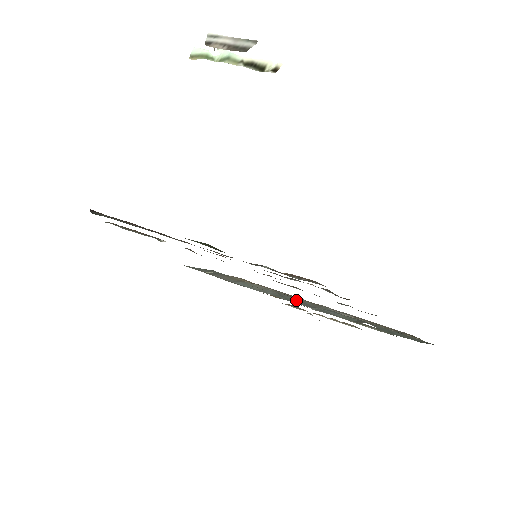
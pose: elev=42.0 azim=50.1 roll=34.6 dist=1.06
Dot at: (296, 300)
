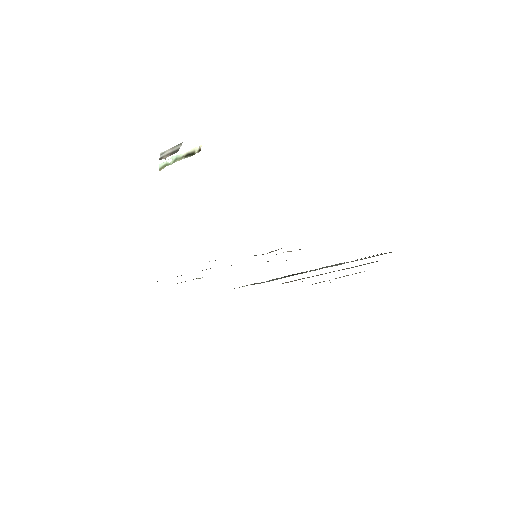
Dot at: (303, 272)
